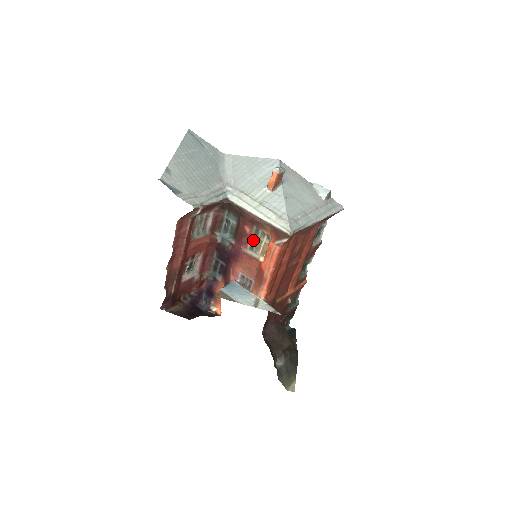
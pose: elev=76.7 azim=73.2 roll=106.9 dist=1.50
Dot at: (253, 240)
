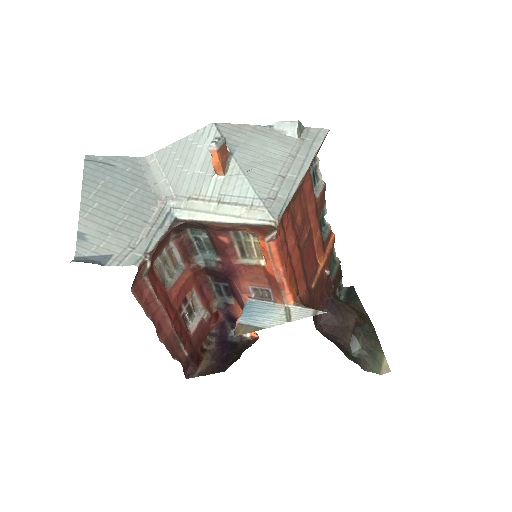
Dot at: (239, 246)
